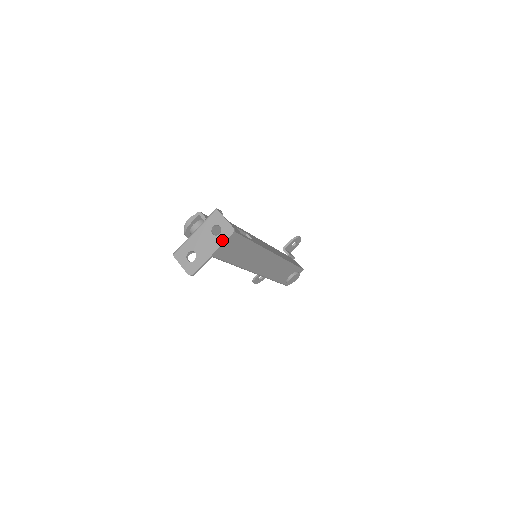
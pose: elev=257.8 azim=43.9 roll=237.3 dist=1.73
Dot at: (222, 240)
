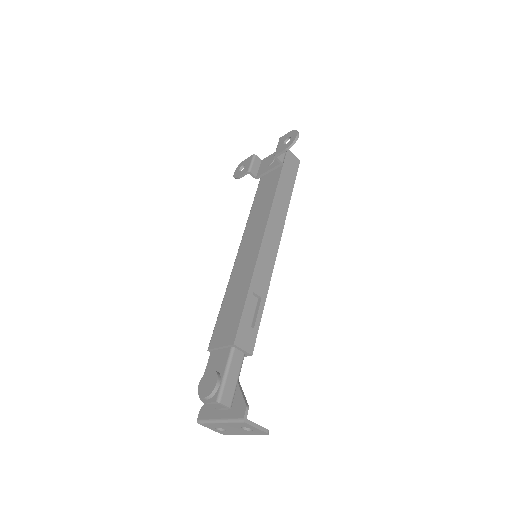
Dot at: (255, 434)
